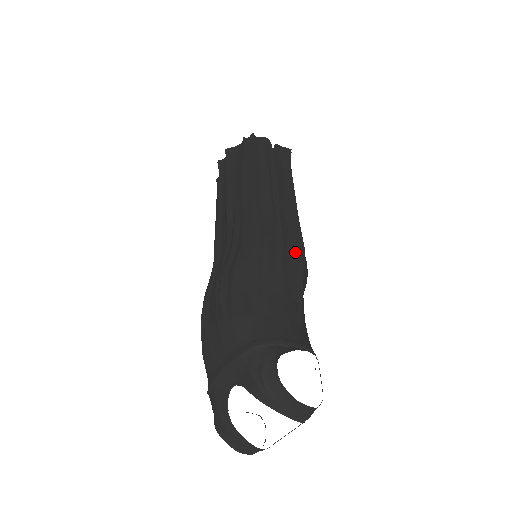
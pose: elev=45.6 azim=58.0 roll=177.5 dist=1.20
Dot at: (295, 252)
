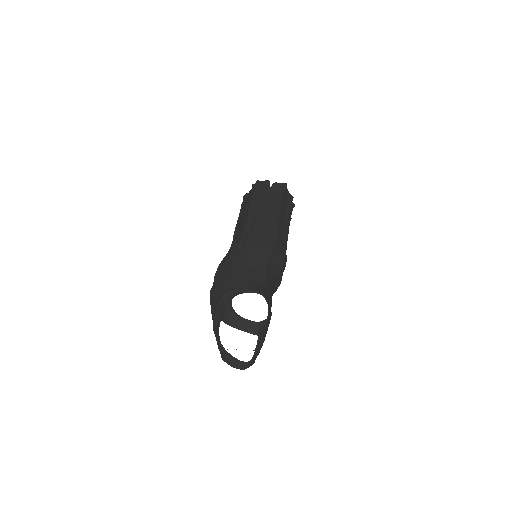
Dot at: (267, 244)
